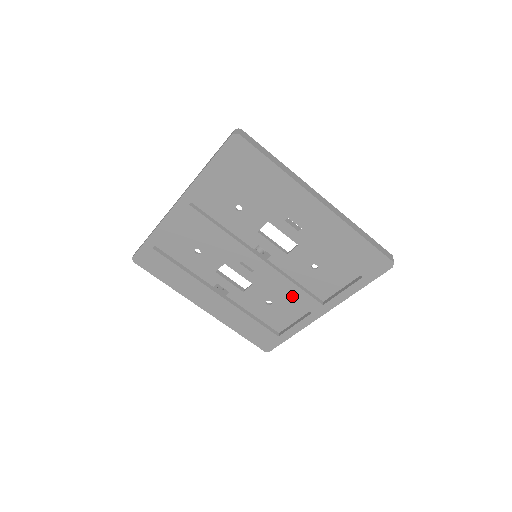
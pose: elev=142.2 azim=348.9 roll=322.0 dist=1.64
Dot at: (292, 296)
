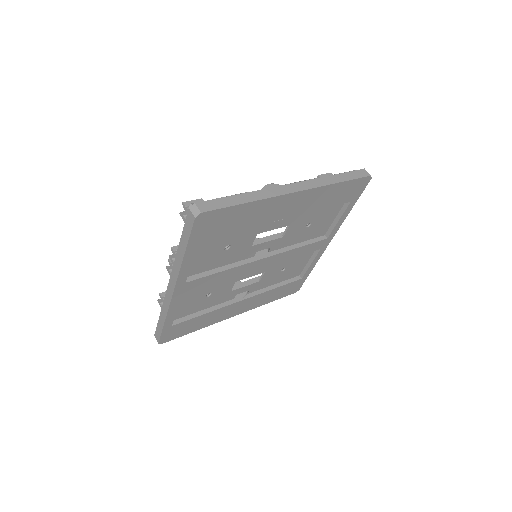
Dot at: (301, 254)
